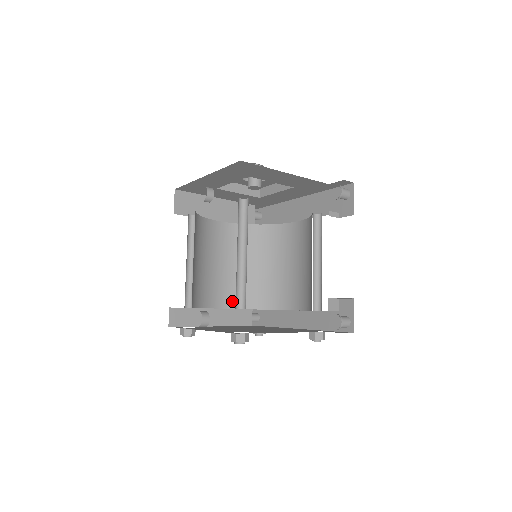
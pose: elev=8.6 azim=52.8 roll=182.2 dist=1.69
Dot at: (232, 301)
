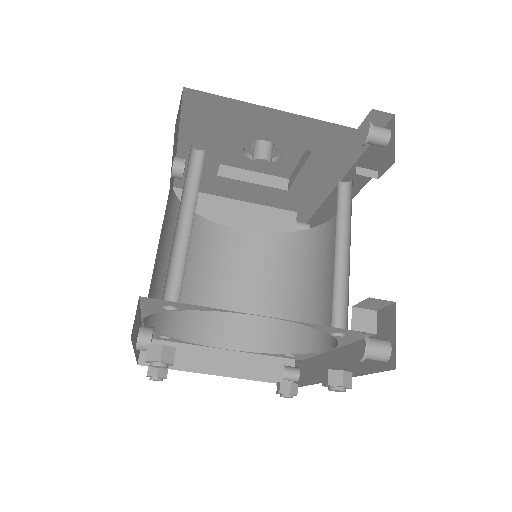
Dot at: (247, 340)
